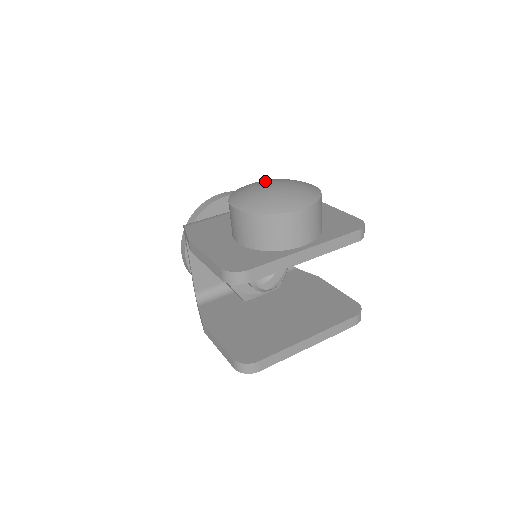
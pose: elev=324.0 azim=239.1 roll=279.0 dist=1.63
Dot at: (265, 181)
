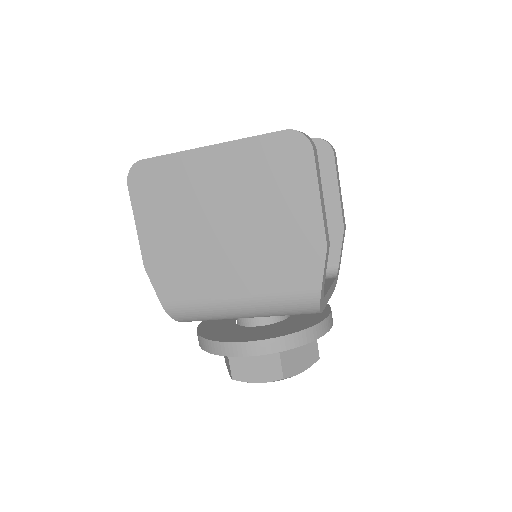
Dot at: occluded
